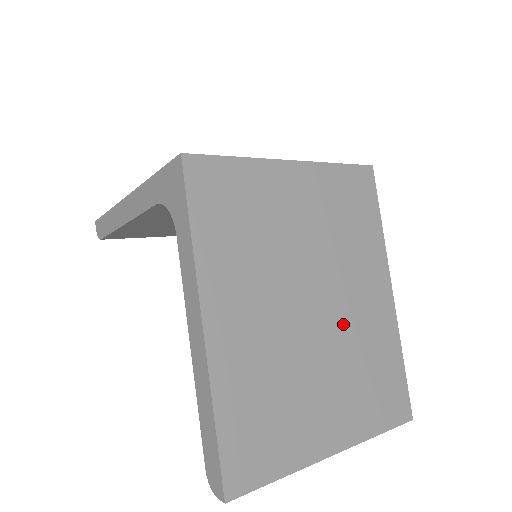
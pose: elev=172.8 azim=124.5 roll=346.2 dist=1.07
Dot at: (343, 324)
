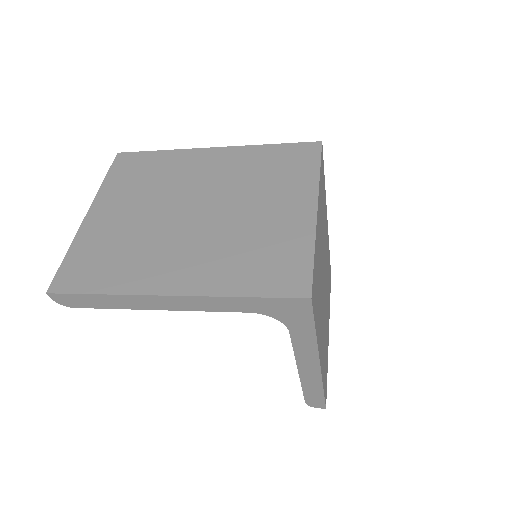
Dot at: (326, 272)
